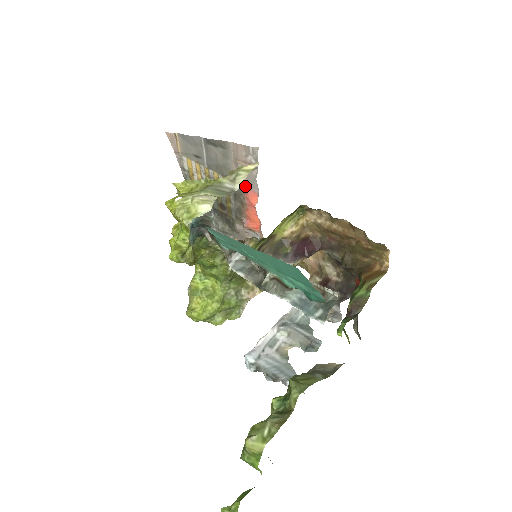
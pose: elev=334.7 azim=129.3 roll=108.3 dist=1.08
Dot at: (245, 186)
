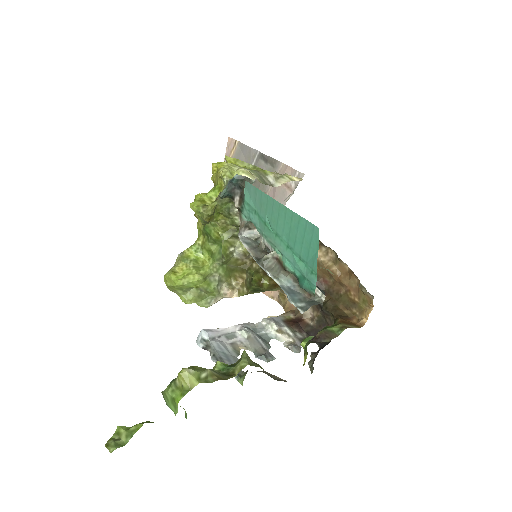
Dot at: occluded
